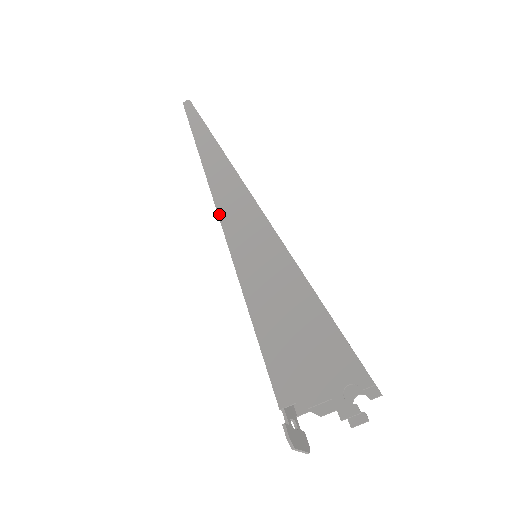
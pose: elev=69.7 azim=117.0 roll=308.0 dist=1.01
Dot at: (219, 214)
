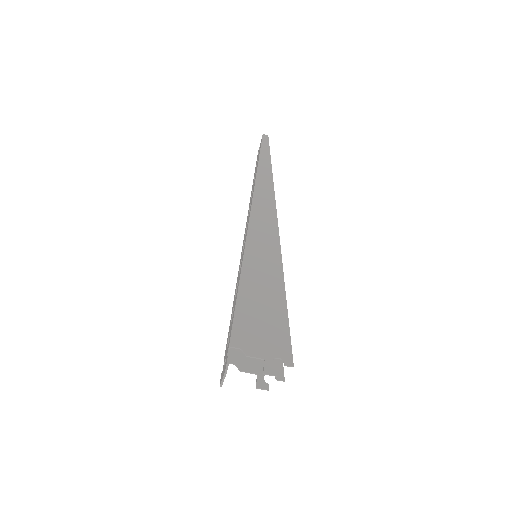
Dot at: (251, 216)
